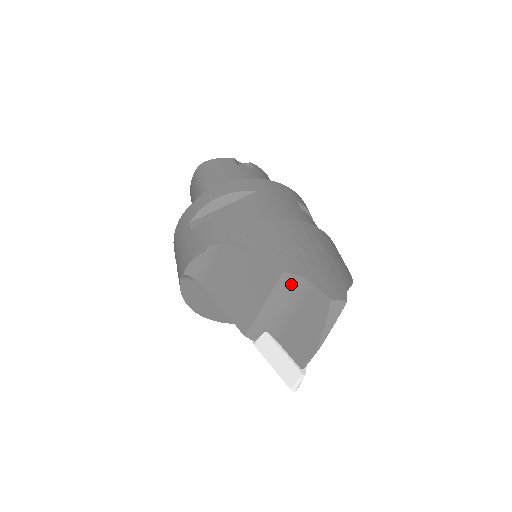
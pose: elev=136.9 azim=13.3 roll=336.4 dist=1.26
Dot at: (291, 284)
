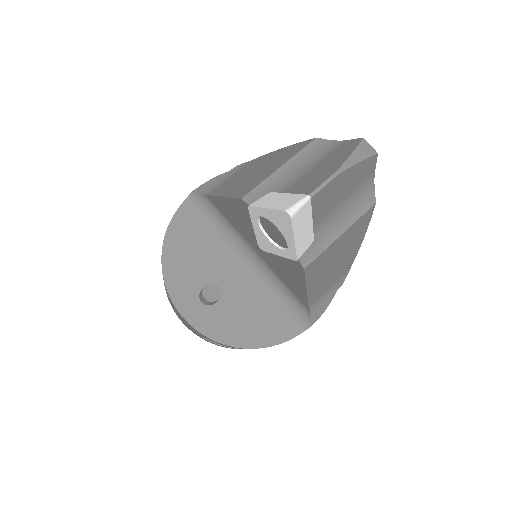
Dot at: (320, 147)
